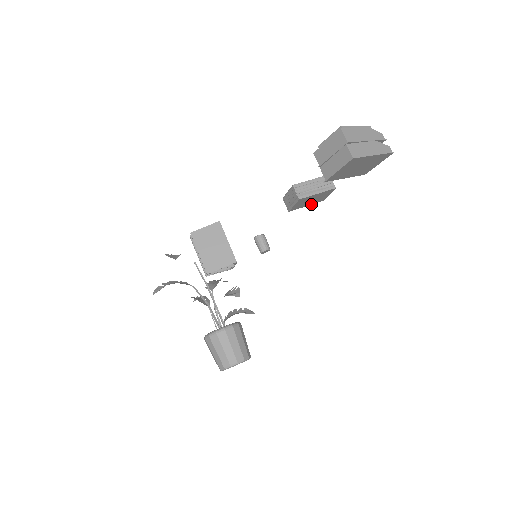
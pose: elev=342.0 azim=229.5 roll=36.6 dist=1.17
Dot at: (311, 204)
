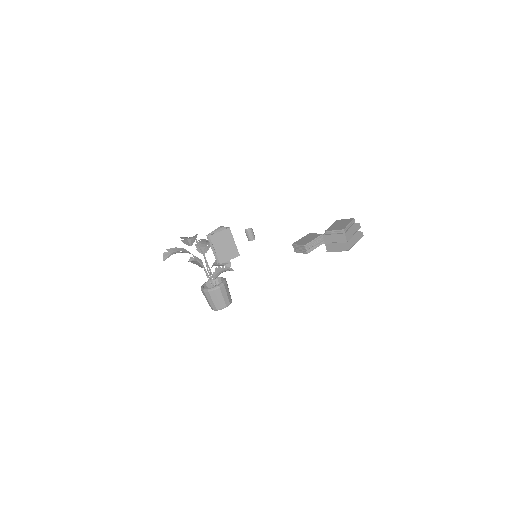
Dot at: occluded
